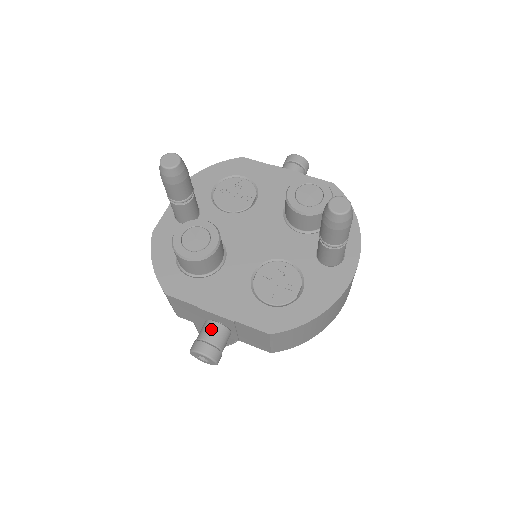
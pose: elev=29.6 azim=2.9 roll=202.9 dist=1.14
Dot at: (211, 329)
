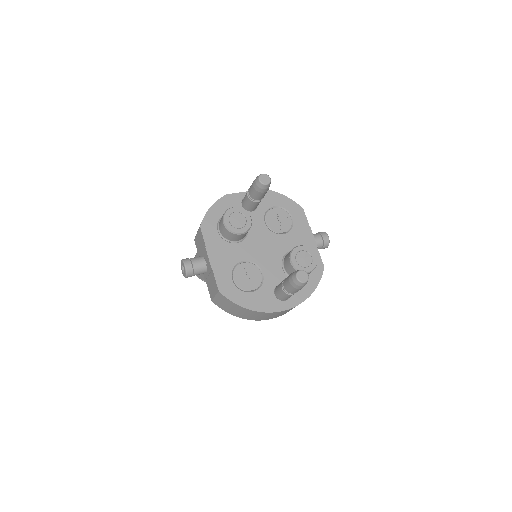
Dot at: (200, 261)
